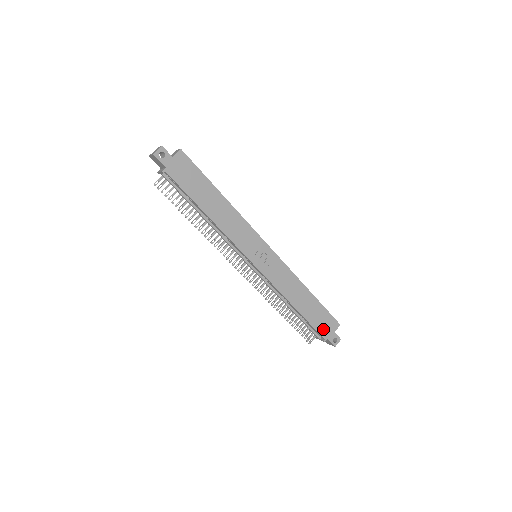
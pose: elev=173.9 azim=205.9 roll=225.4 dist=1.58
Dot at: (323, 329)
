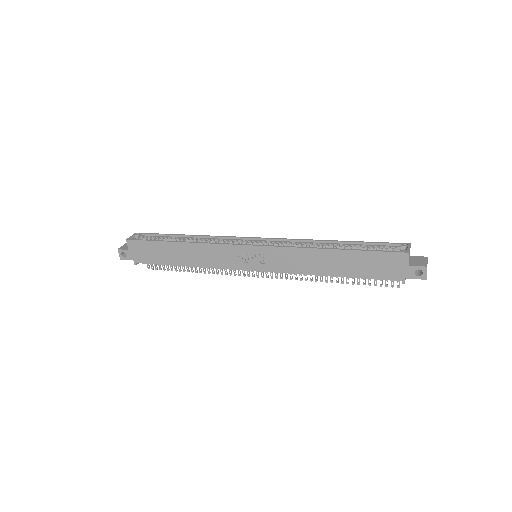
Dot at: (389, 272)
